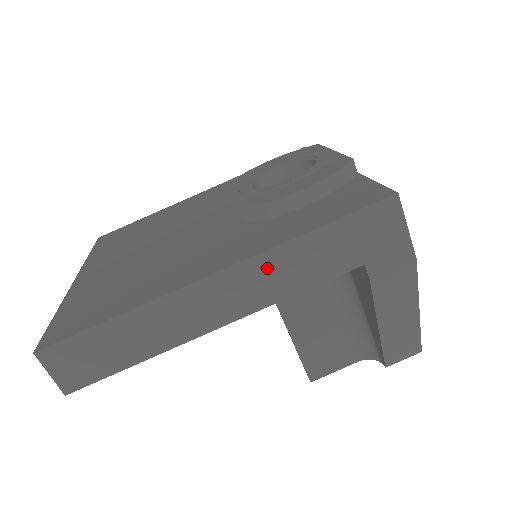
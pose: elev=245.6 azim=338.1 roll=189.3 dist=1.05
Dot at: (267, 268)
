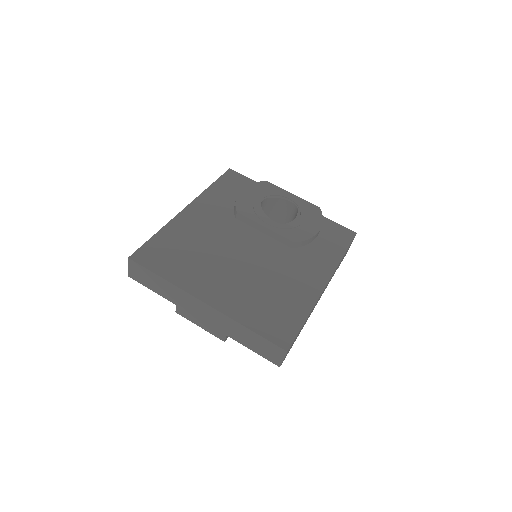
Dot at: occluded
